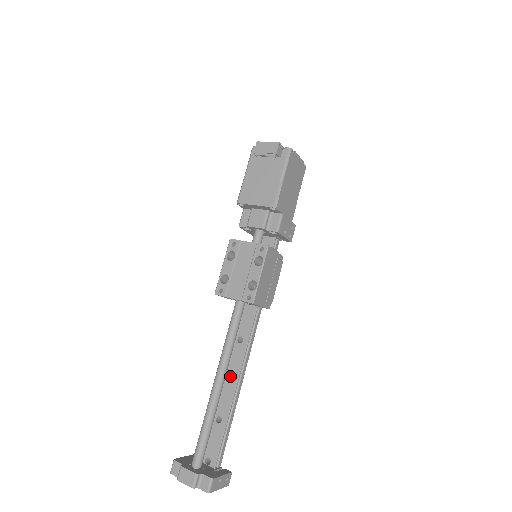
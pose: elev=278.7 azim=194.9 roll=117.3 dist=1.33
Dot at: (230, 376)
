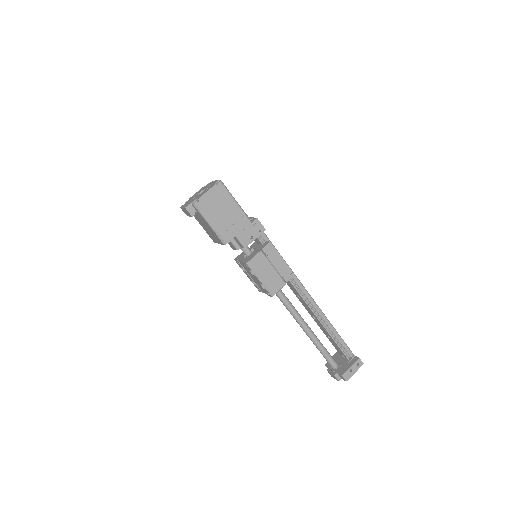
Dot at: occluded
